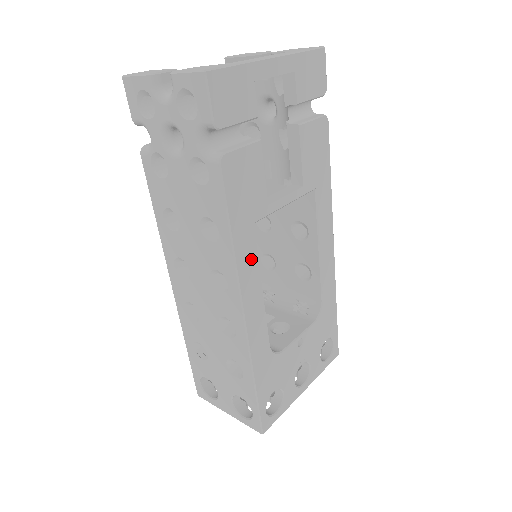
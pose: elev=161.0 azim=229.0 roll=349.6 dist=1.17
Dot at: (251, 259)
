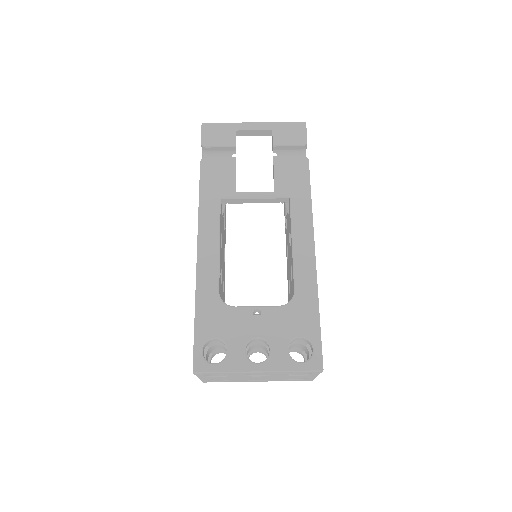
Dot at: (213, 219)
